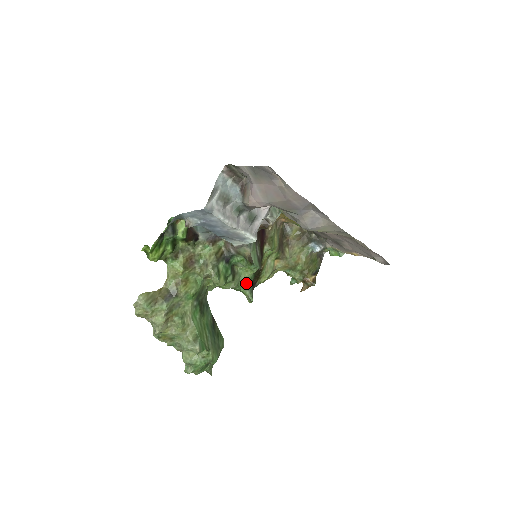
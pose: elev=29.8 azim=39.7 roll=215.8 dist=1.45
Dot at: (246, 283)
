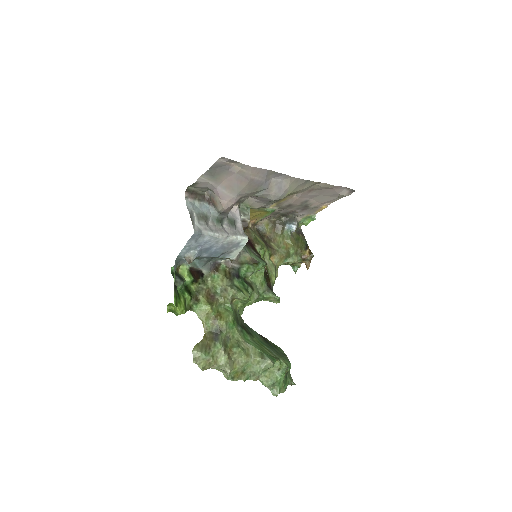
Dot at: (264, 288)
